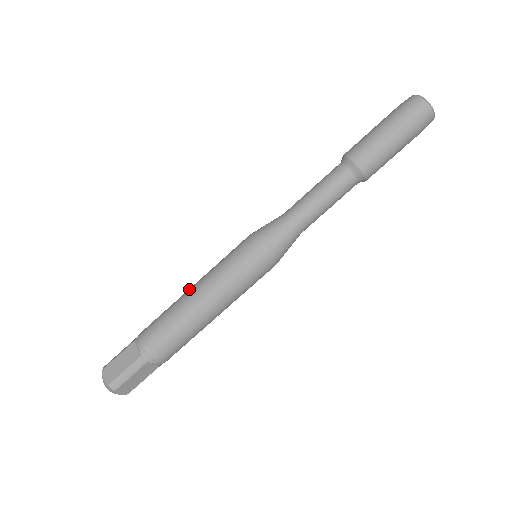
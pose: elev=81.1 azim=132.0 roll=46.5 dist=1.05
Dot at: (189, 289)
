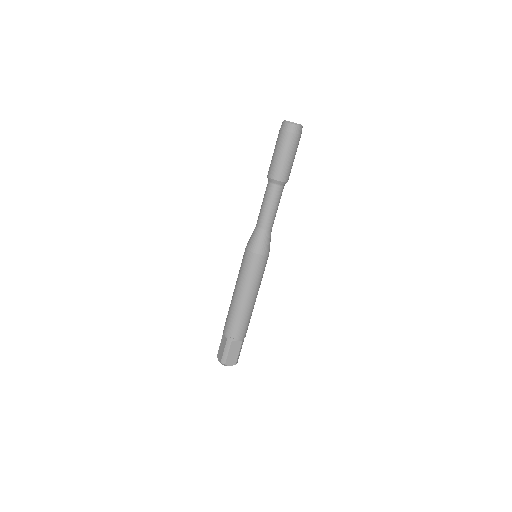
Dot at: occluded
